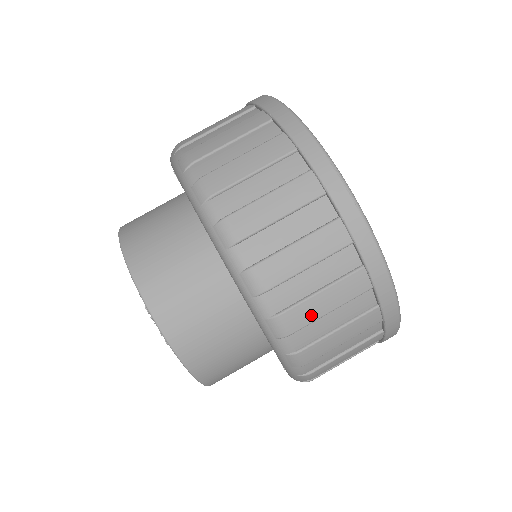
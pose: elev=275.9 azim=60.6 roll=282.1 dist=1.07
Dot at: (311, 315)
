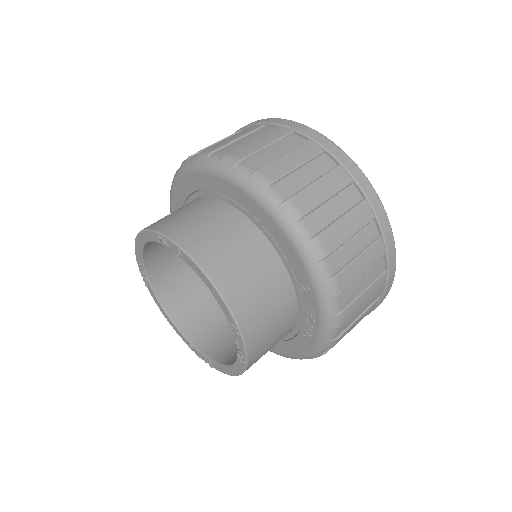
Dot at: (283, 168)
